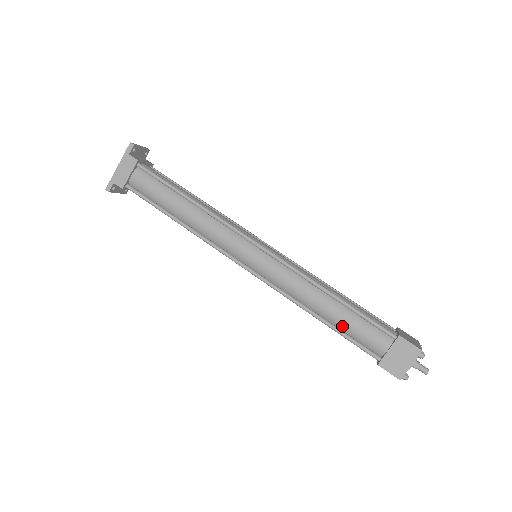
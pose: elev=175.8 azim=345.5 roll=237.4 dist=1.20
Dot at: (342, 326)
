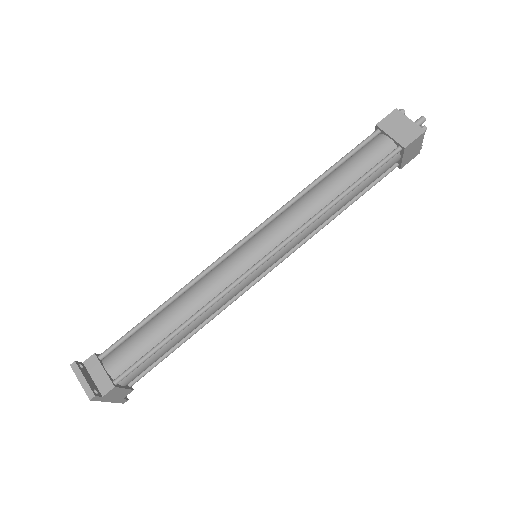
Dot at: (360, 193)
